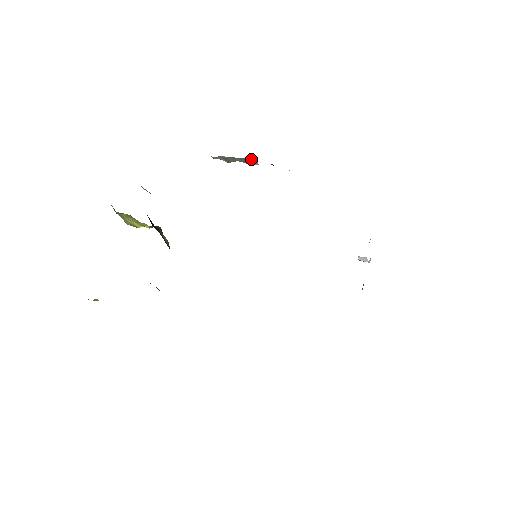
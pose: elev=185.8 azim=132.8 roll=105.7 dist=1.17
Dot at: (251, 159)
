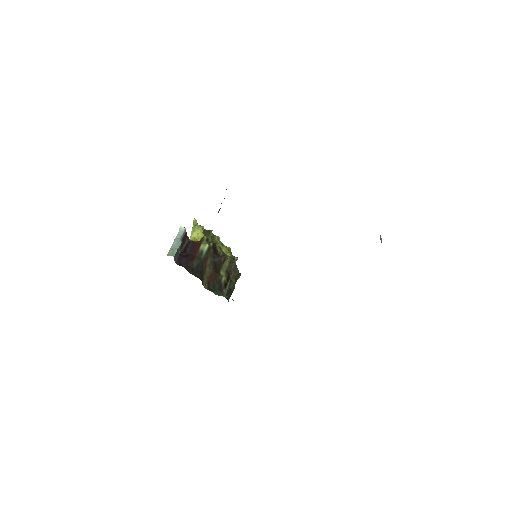
Dot at: occluded
